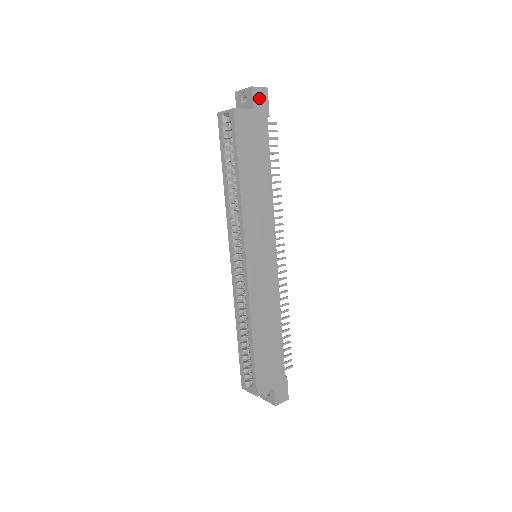
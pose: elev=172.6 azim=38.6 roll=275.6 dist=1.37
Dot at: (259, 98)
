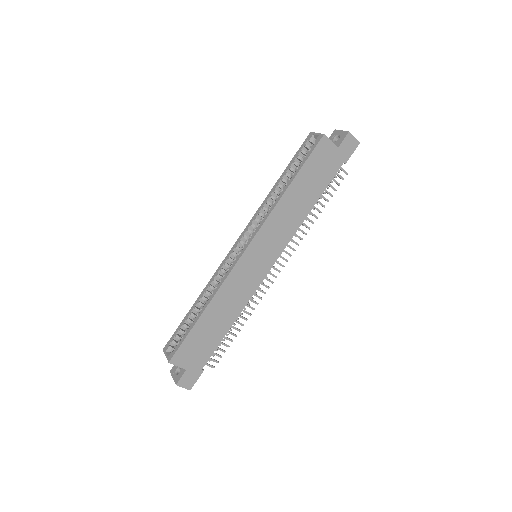
Dot at: (348, 144)
